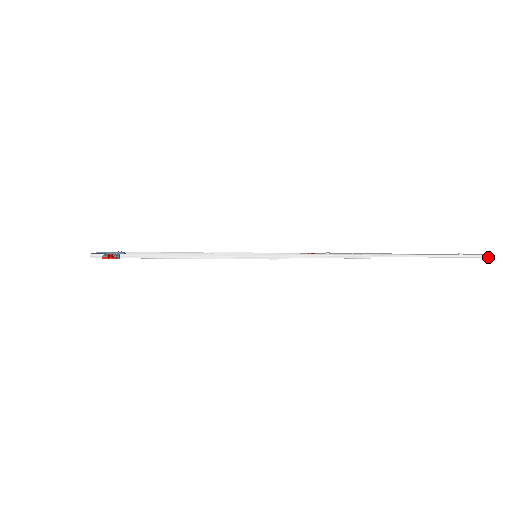
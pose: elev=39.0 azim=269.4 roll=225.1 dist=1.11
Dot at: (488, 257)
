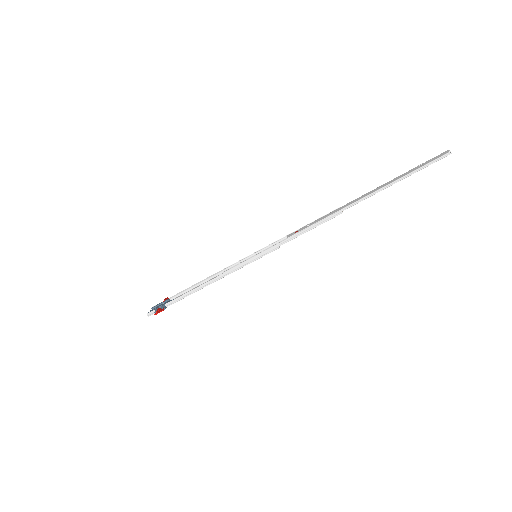
Dot at: (446, 156)
